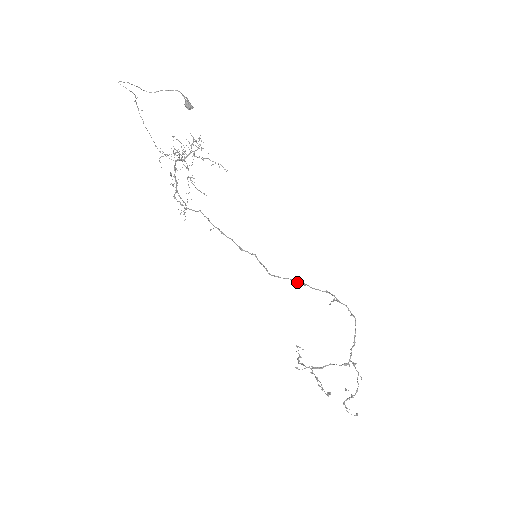
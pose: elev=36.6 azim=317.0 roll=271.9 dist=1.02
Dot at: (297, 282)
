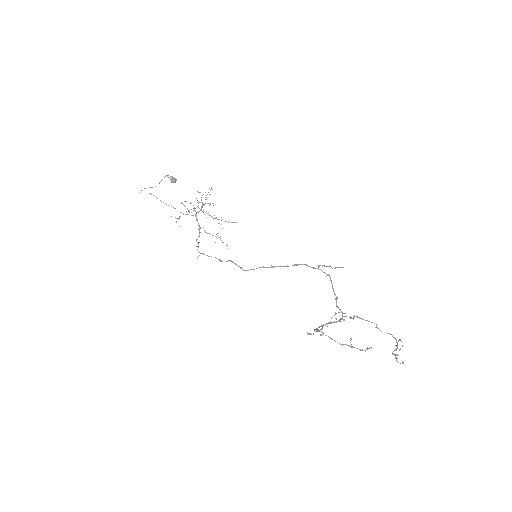
Dot at: occluded
